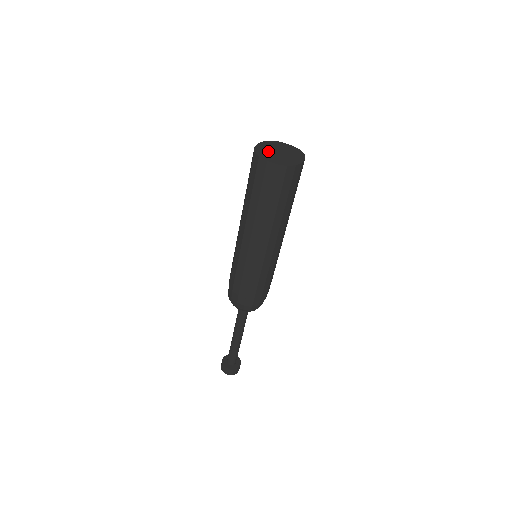
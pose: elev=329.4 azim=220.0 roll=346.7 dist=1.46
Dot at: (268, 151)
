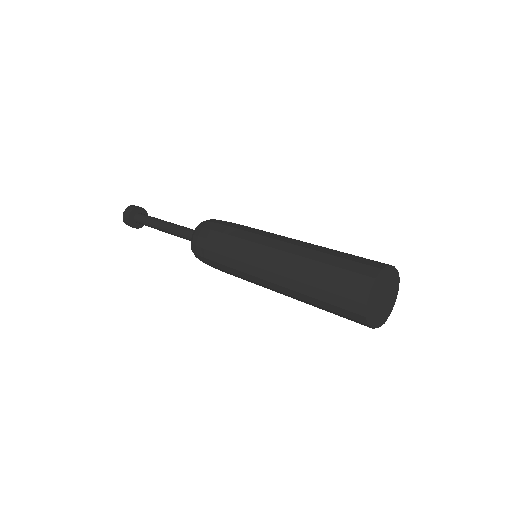
Dot at: (376, 304)
